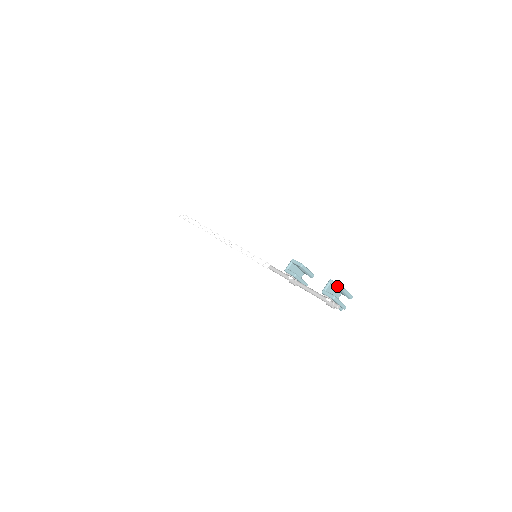
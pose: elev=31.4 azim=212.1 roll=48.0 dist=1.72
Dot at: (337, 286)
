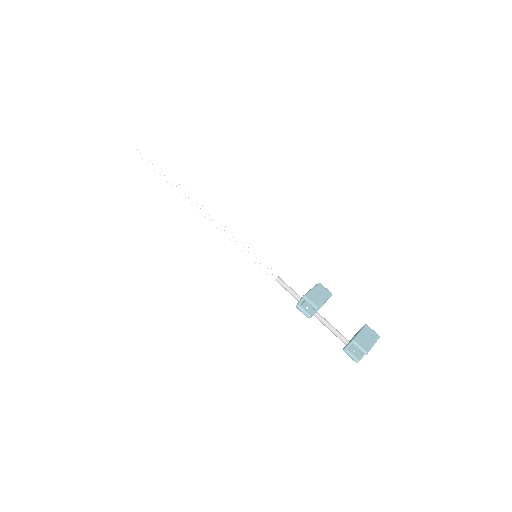
Dot at: (361, 352)
